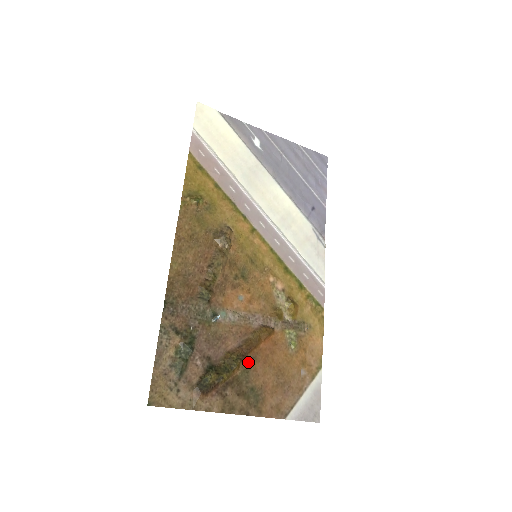
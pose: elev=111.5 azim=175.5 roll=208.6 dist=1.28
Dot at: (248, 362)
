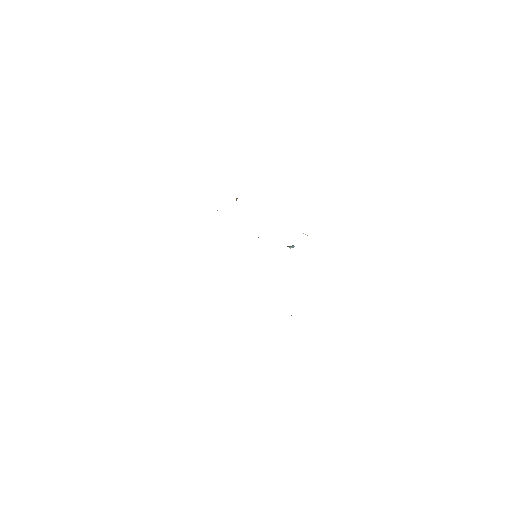
Dot at: occluded
